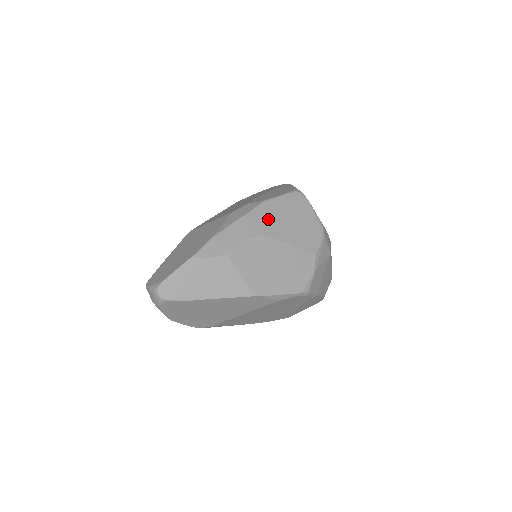
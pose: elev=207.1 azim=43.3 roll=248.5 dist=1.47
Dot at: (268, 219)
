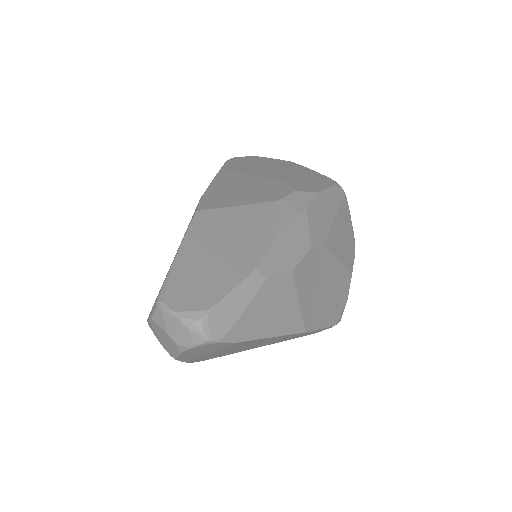
Dot at: (323, 221)
